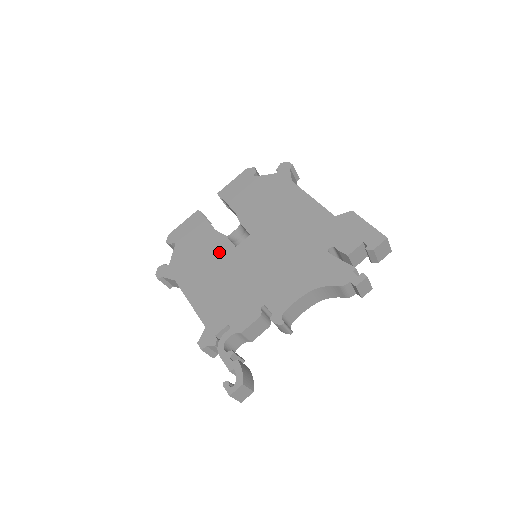
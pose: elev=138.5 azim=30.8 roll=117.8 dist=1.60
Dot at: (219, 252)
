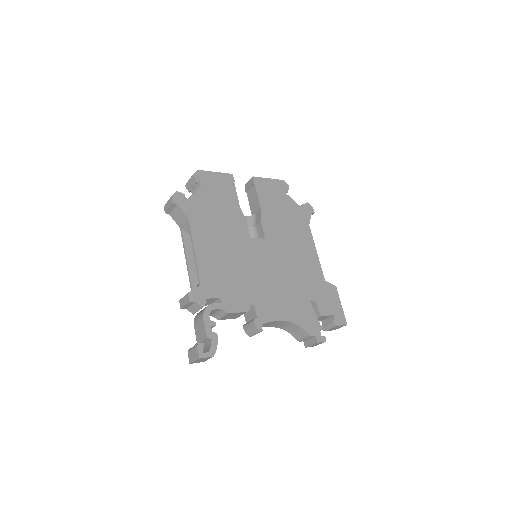
Dot at: (236, 229)
